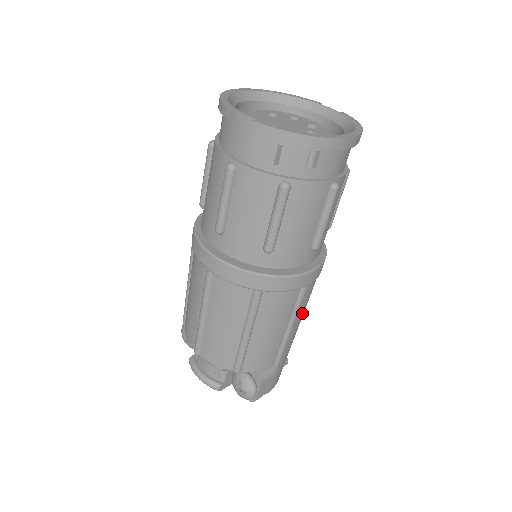
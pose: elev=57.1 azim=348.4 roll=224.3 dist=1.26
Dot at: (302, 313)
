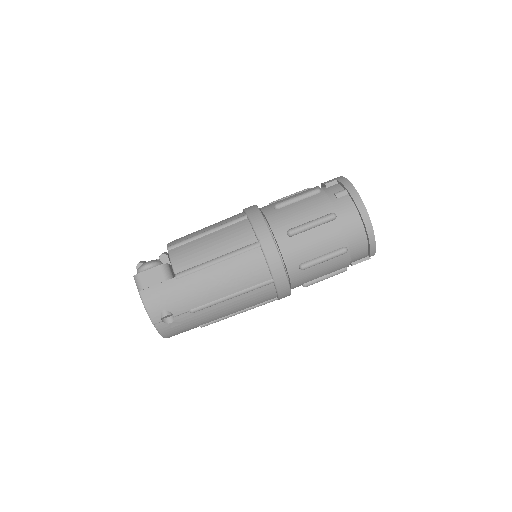
Dot at: (230, 271)
